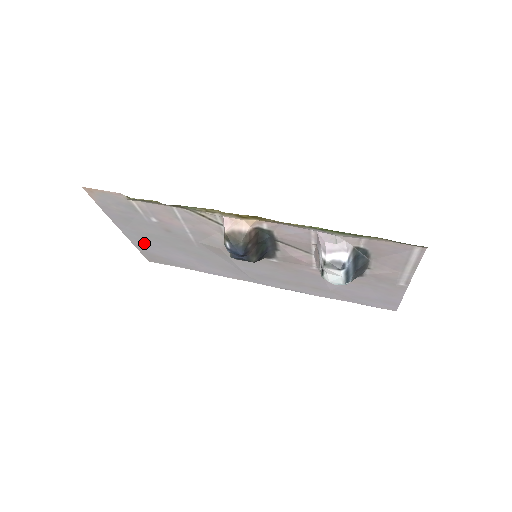
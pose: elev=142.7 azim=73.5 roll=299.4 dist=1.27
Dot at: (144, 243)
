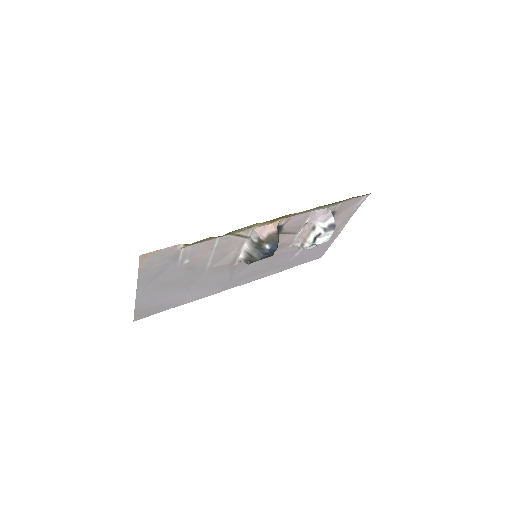
Dot at: (150, 298)
